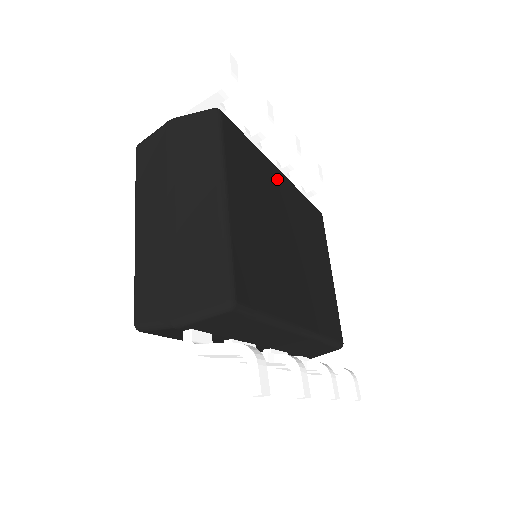
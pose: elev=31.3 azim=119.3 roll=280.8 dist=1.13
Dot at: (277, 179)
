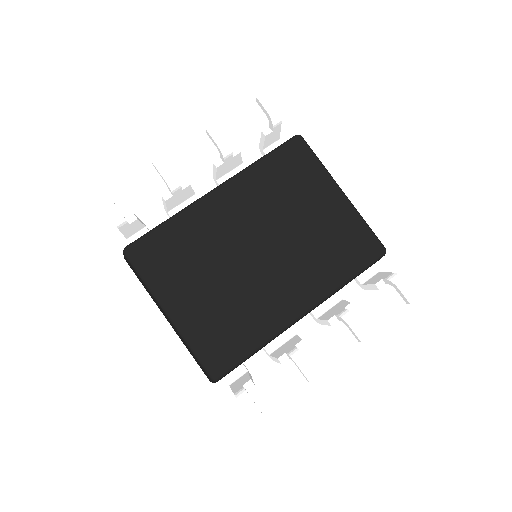
Dot at: (213, 209)
